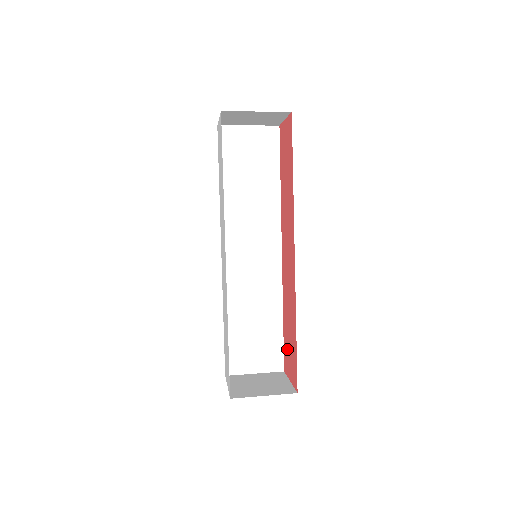
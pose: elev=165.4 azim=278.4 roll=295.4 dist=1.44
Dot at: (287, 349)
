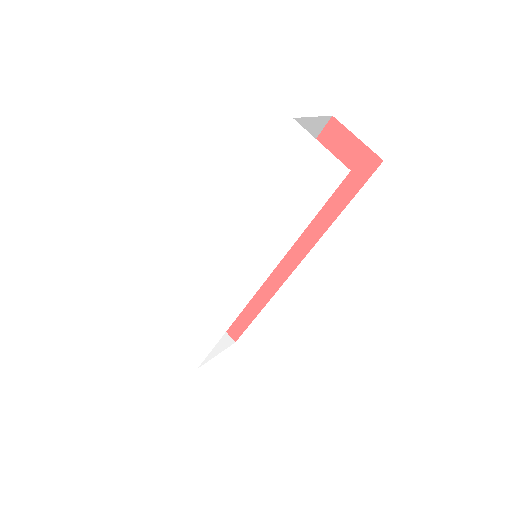
Dot at: occluded
